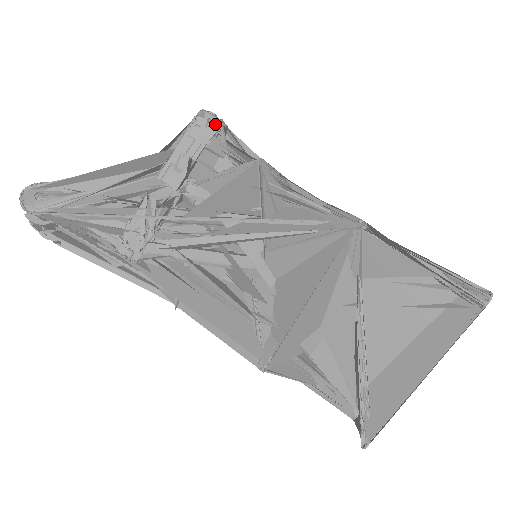
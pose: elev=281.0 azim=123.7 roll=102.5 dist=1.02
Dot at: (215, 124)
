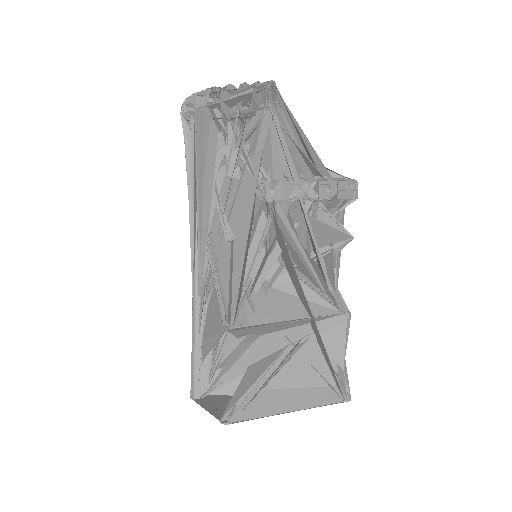
Dot at: (356, 196)
